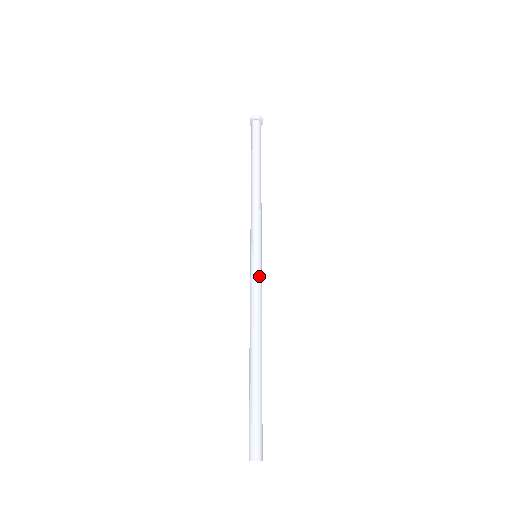
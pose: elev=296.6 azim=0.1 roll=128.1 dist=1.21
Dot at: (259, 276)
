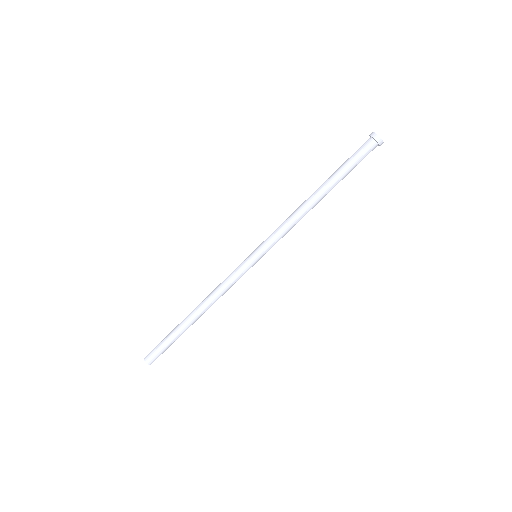
Dot at: (239, 270)
